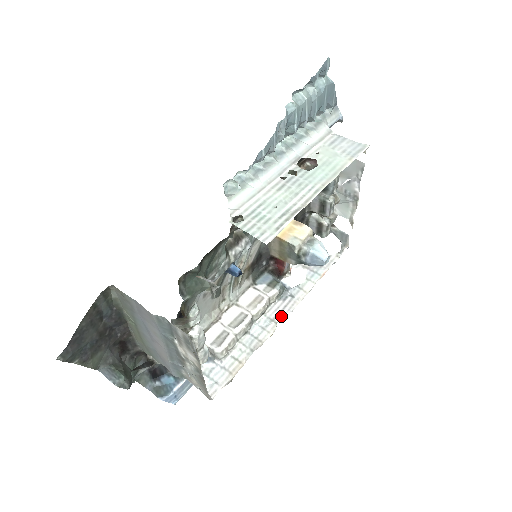
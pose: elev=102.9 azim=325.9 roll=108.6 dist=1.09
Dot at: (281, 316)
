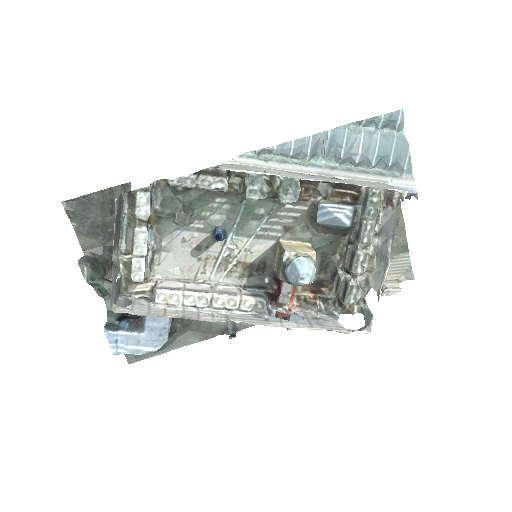
Dot at: (237, 320)
